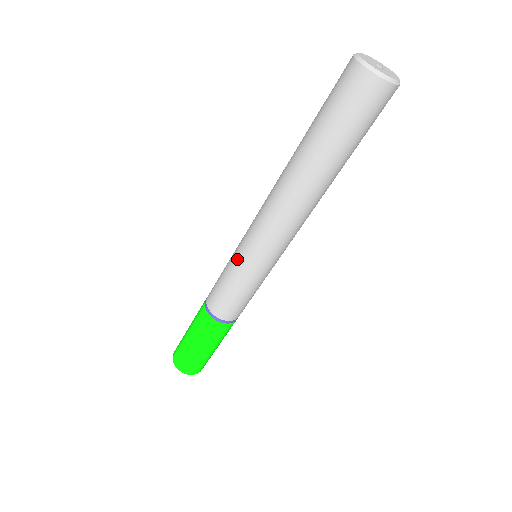
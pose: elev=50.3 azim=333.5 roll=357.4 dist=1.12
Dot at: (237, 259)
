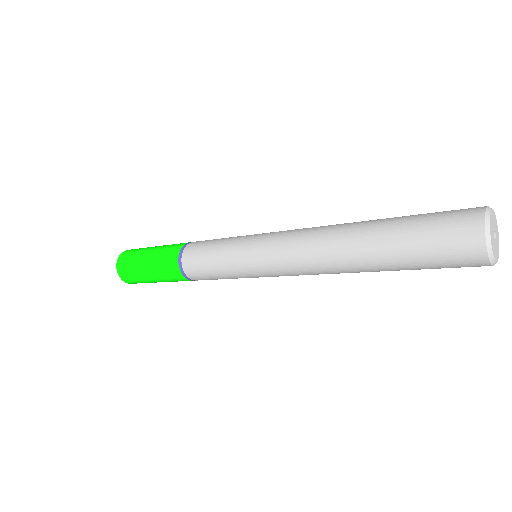
Dot at: (239, 262)
